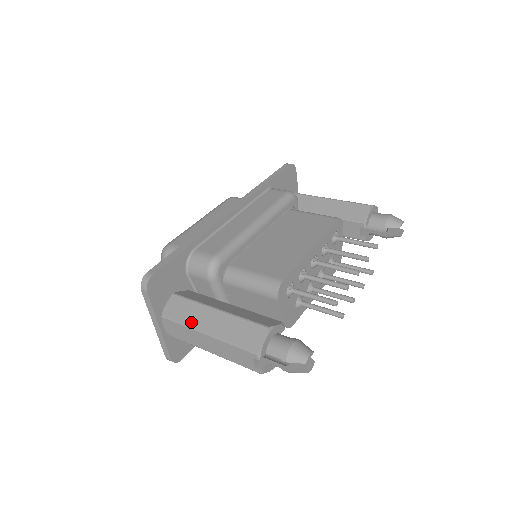
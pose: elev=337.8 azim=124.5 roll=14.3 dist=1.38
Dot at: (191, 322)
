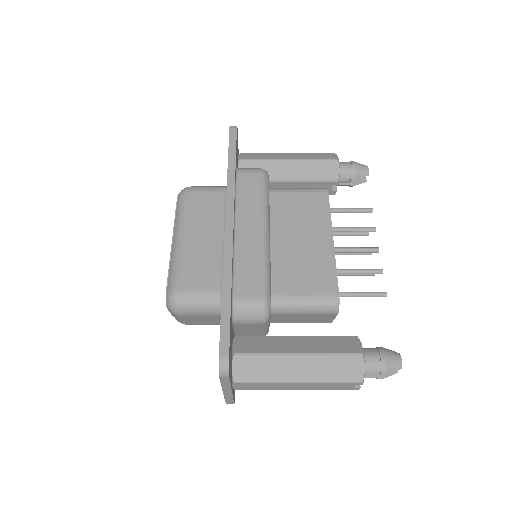
Dot at: (275, 377)
